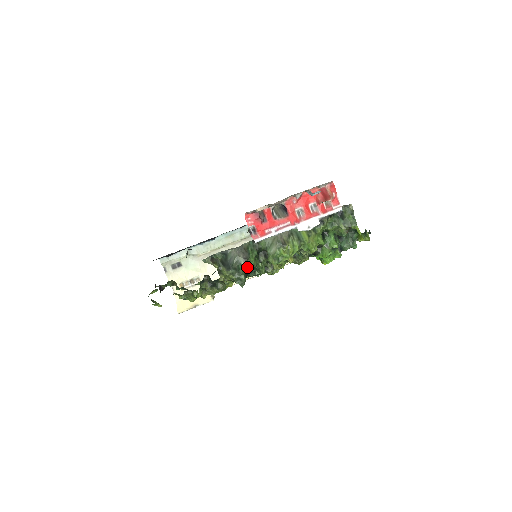
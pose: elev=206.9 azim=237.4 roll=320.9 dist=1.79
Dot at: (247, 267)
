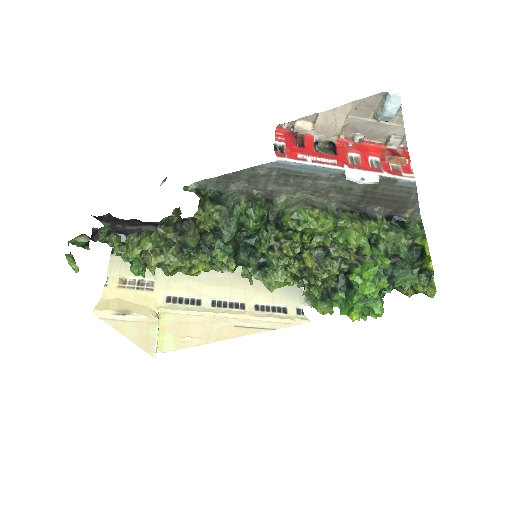
Dot at: (246, 217)
